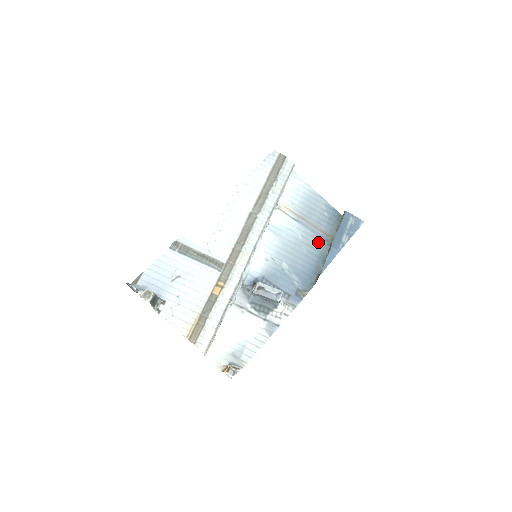
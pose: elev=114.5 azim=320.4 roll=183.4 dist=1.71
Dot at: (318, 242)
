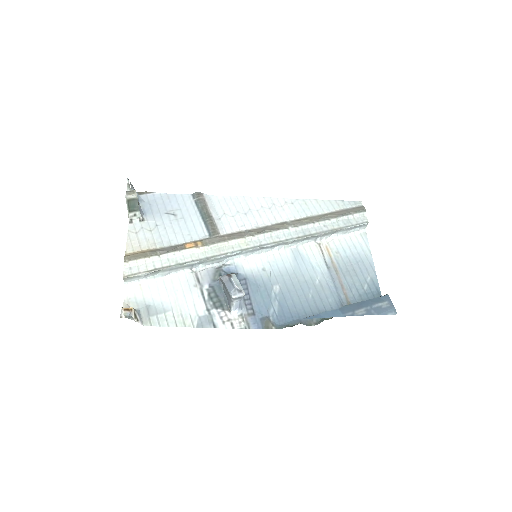
Dot at: (332, 300)
